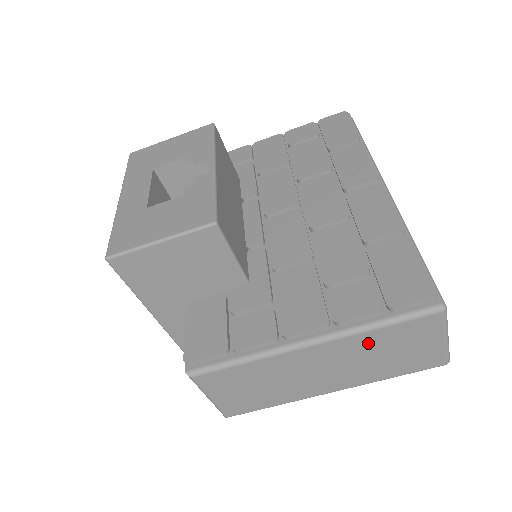
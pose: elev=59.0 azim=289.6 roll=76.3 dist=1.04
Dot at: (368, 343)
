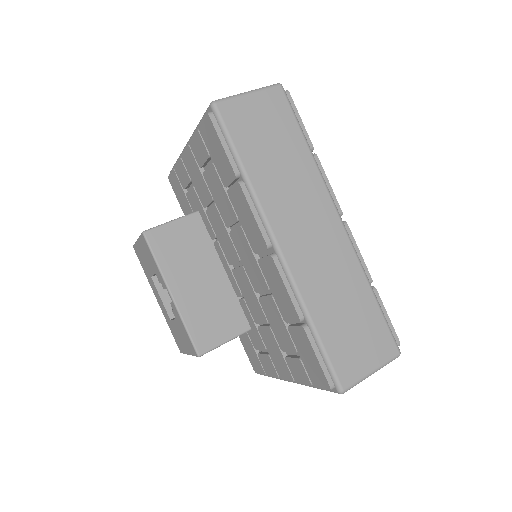
Dot at: occluded
